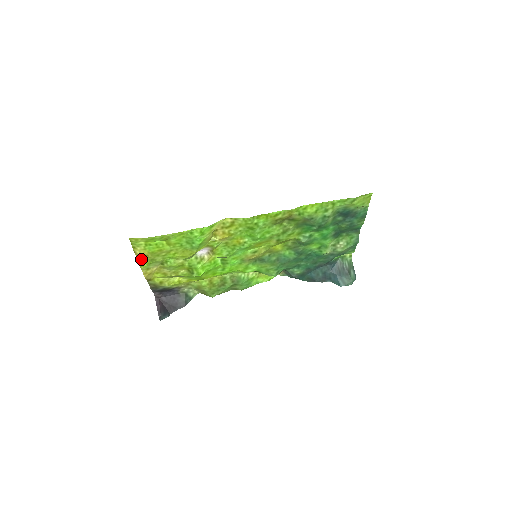
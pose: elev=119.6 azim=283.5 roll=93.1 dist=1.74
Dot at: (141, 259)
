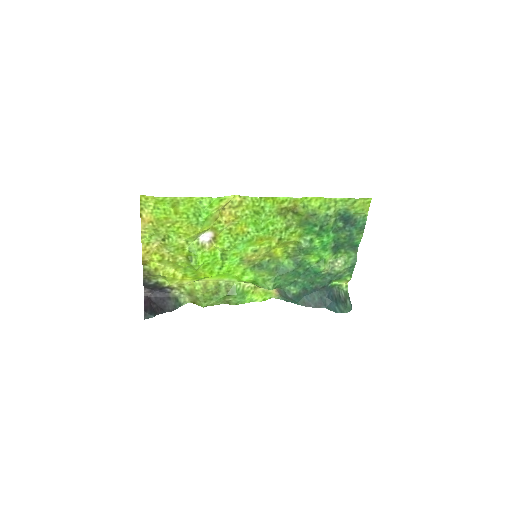
Dot at: (145, 228)
